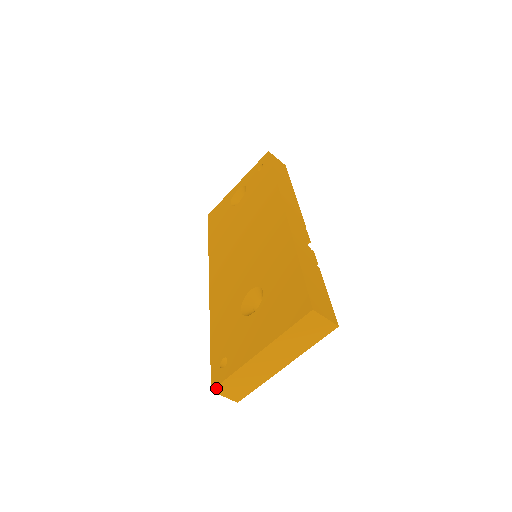
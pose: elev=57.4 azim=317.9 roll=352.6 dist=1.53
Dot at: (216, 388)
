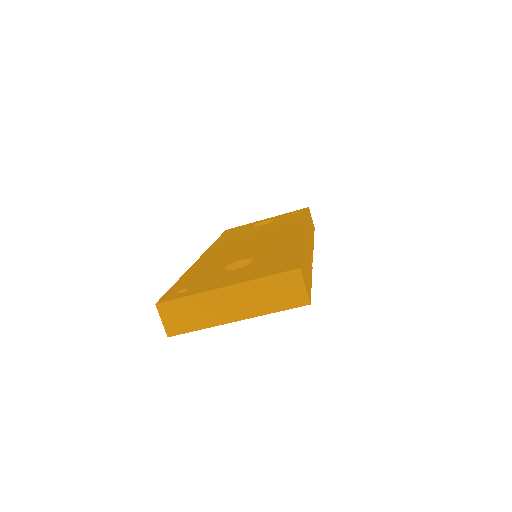
Dot at: (162, 304)
